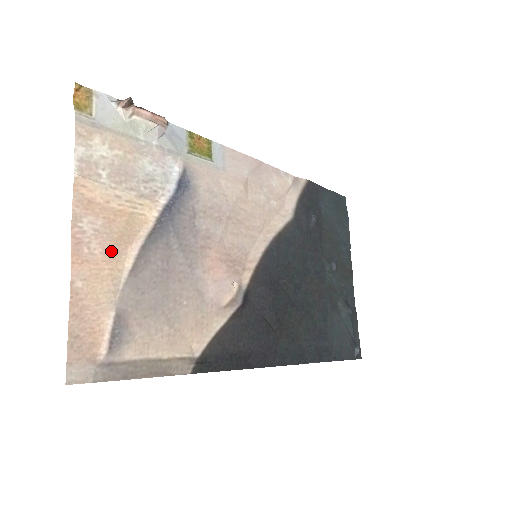
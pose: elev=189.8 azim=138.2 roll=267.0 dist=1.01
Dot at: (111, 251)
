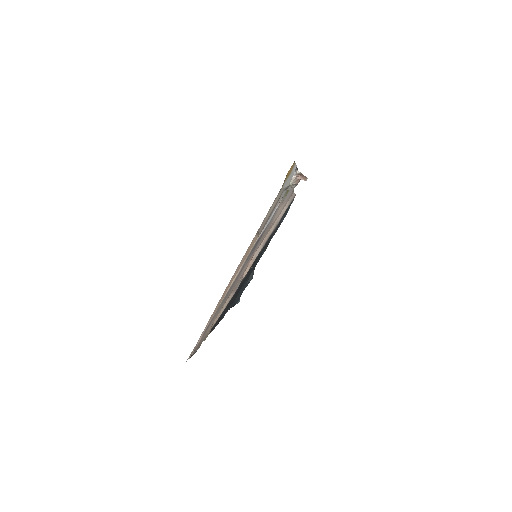
Dot at: occluded
